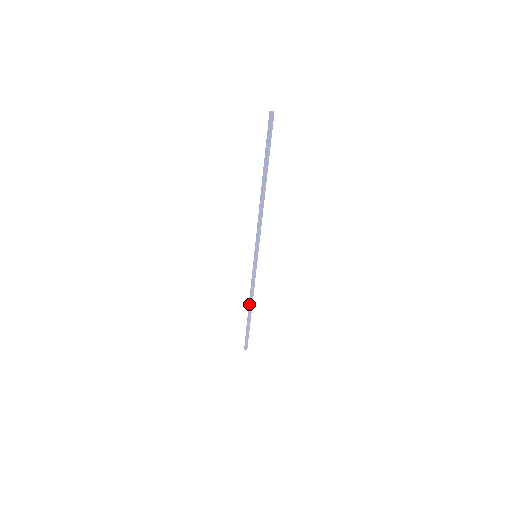
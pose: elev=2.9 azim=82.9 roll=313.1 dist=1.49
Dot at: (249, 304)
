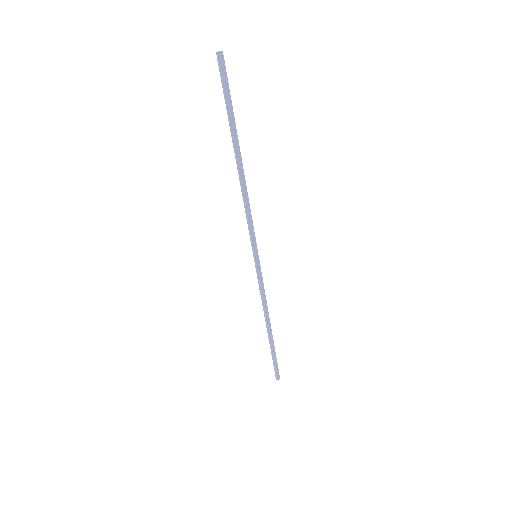
Dot at: (267, 321)
